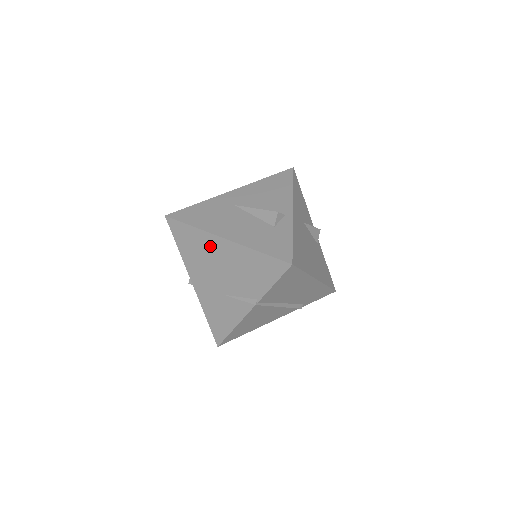
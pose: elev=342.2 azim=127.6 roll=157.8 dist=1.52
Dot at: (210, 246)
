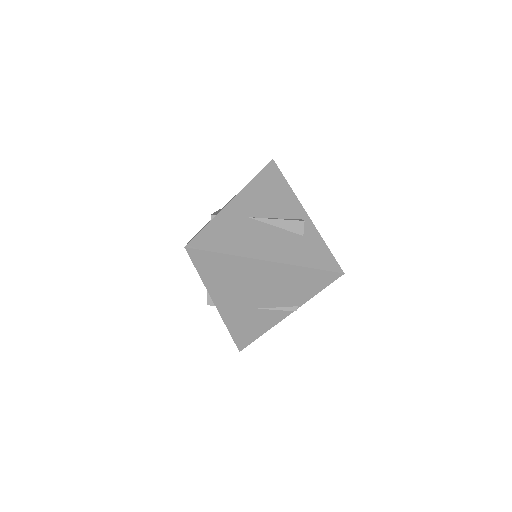
Dot at: (247, 269)
